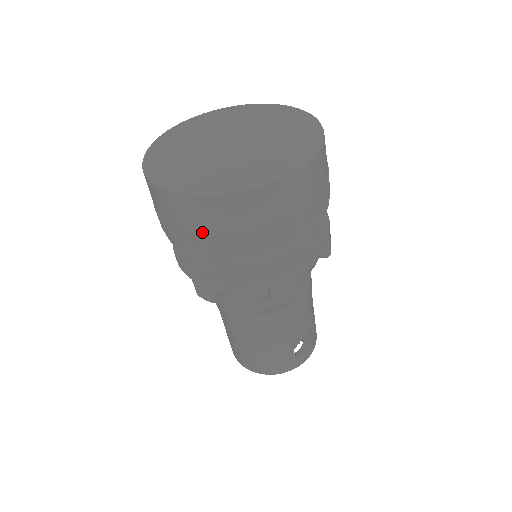
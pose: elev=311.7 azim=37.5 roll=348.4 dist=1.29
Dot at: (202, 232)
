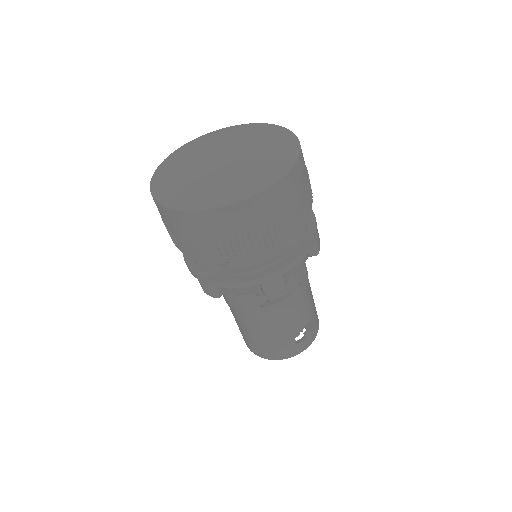
Dot at: (198, 240)
